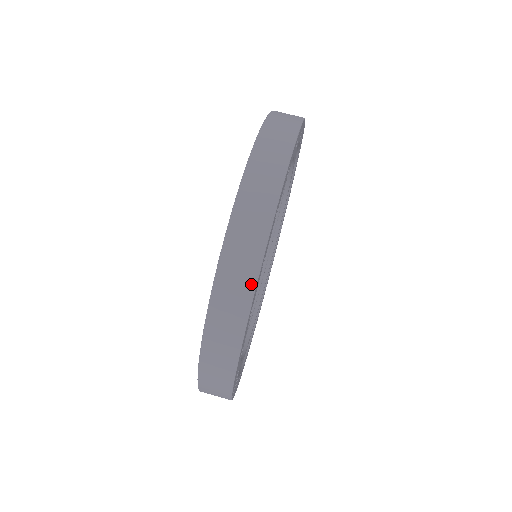
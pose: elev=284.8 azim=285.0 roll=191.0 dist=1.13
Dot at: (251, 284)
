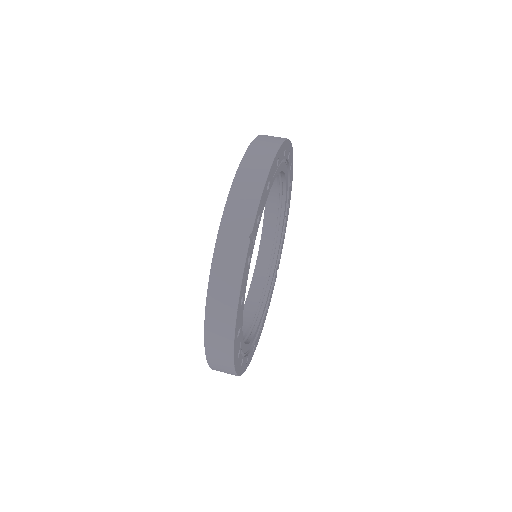
Dot at: (281, 140)
